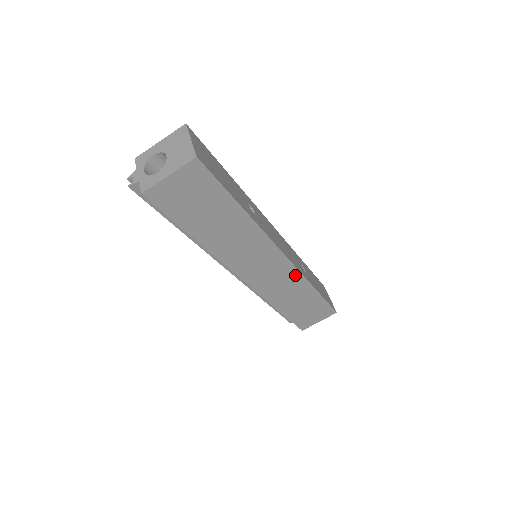
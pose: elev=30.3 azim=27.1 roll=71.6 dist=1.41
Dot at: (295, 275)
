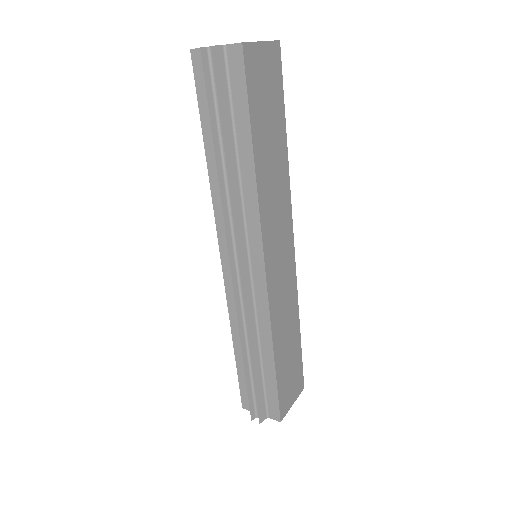
Dot at: (293, 285)
